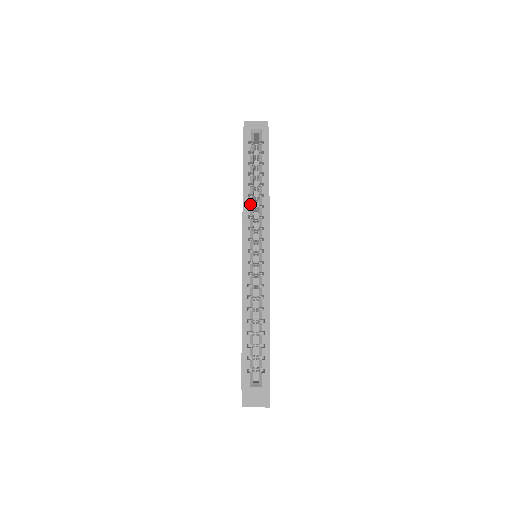
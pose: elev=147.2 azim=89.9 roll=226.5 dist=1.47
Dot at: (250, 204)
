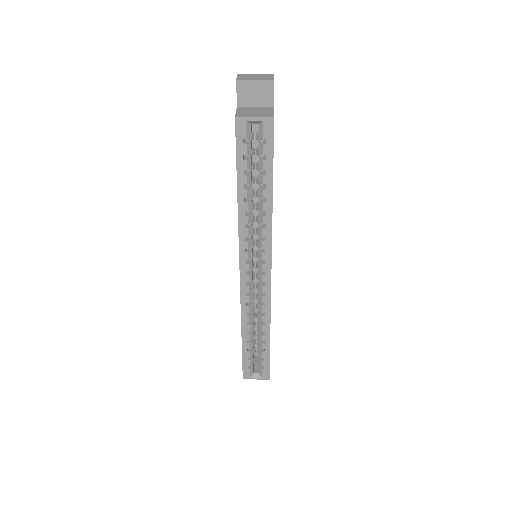
Dot at: occluded
